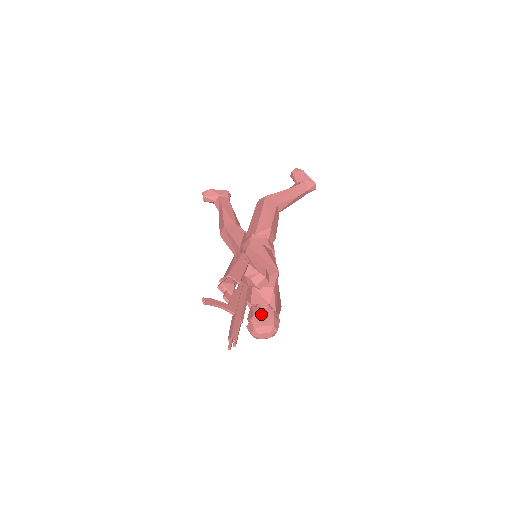
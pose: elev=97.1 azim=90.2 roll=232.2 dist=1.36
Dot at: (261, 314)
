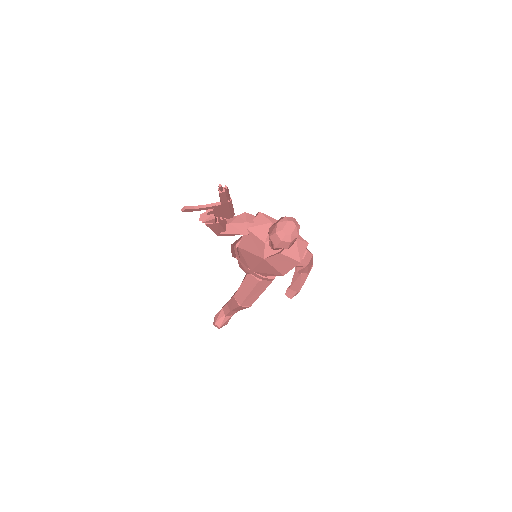
Dot at: (271, 227)
